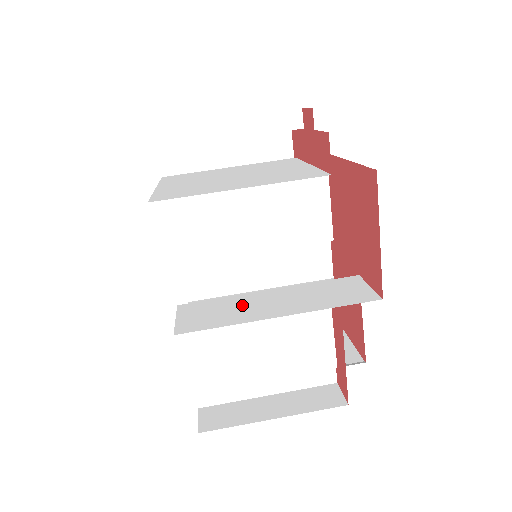
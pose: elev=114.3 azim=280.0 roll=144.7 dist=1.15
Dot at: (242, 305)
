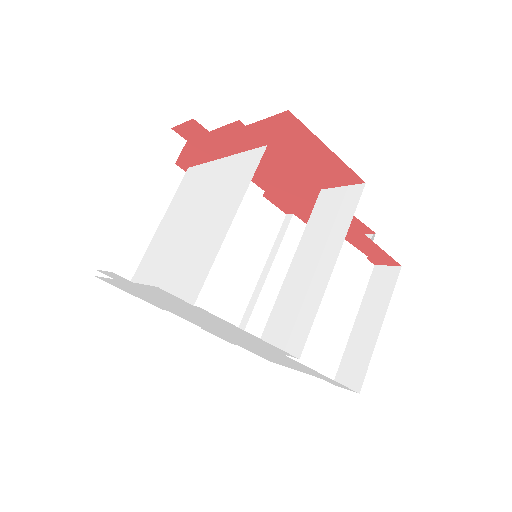
Dot at: (297, 292)
